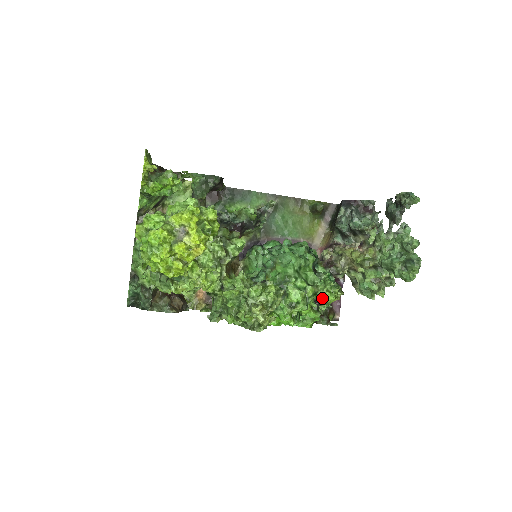
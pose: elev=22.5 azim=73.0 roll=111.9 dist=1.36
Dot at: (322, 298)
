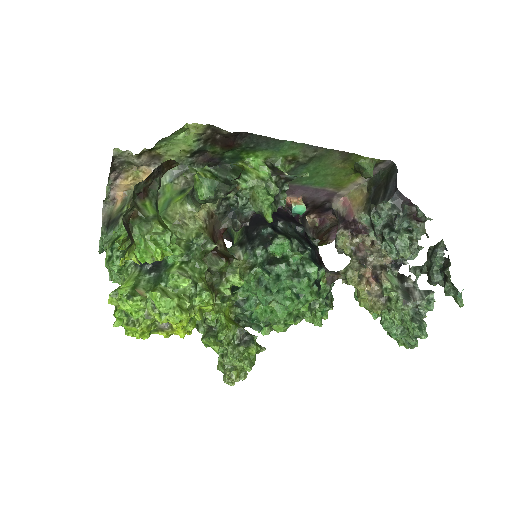
Dot at: occluded
